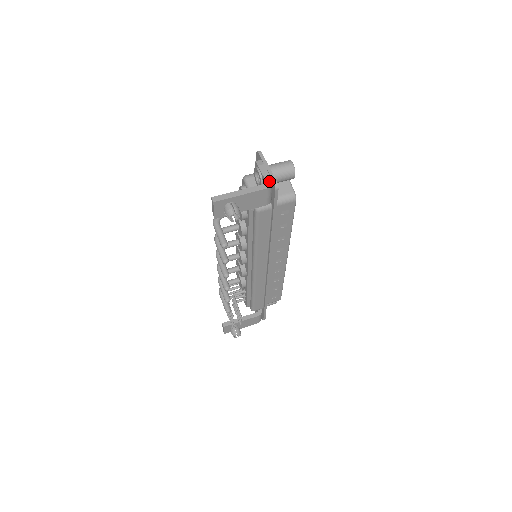
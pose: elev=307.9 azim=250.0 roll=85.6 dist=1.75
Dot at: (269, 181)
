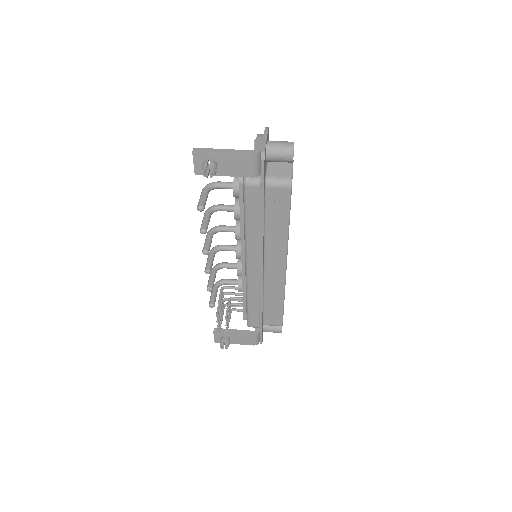
Dot at: (257, 149)
